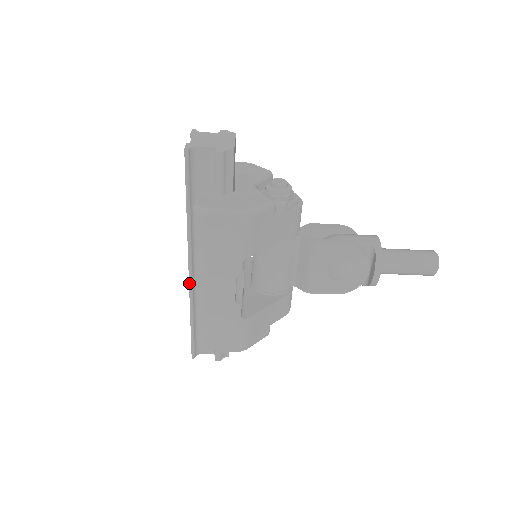
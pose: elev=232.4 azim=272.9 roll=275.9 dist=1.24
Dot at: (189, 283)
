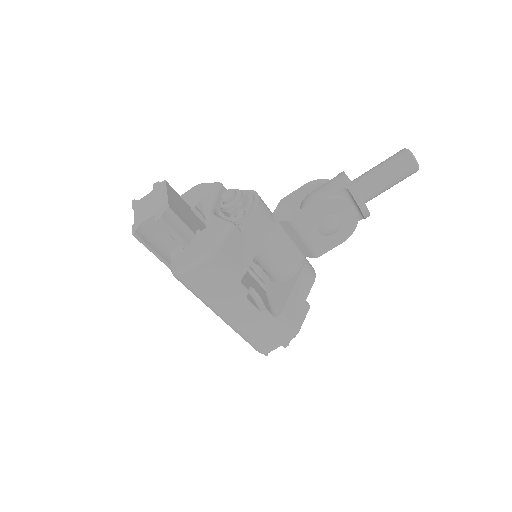
Dot at: occluded
